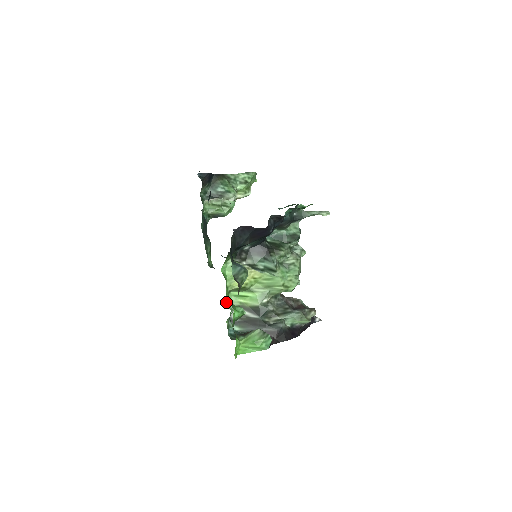
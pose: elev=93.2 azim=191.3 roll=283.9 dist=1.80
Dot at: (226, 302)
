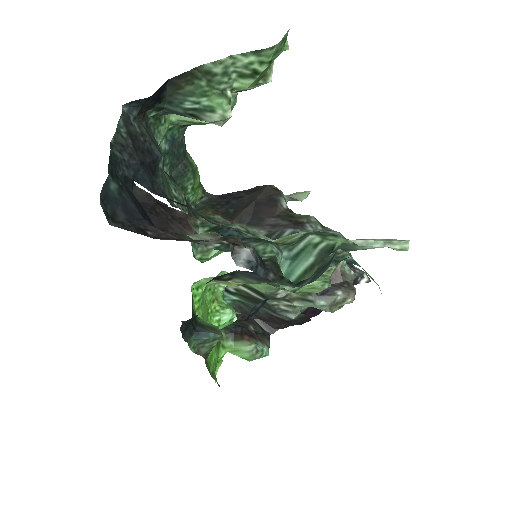
Dot at: occluded
